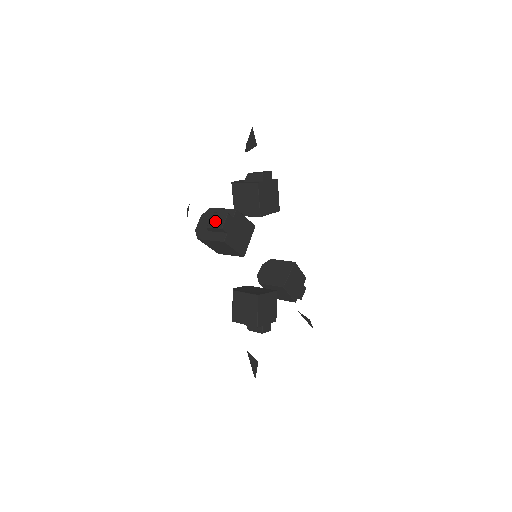
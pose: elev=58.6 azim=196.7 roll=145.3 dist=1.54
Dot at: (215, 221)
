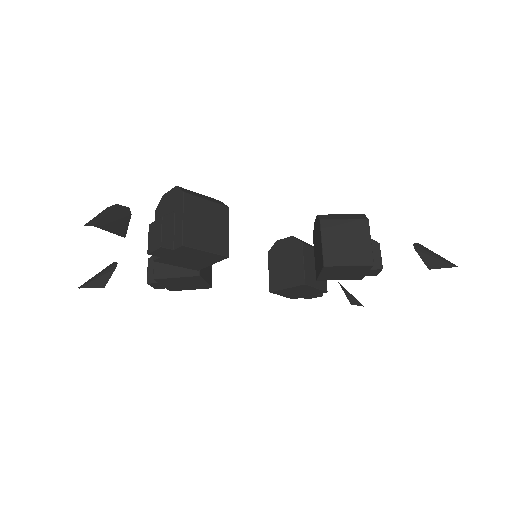
Dot at: occluded
